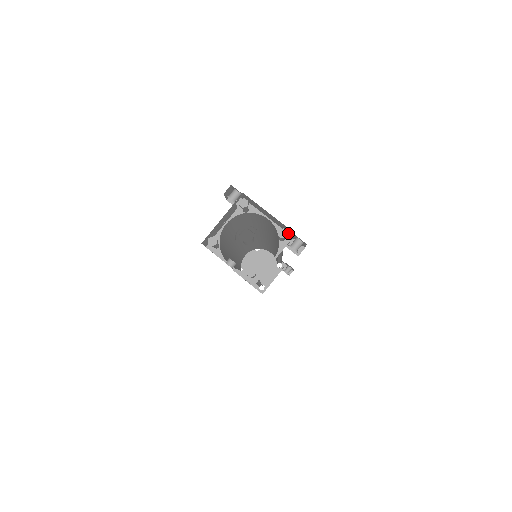
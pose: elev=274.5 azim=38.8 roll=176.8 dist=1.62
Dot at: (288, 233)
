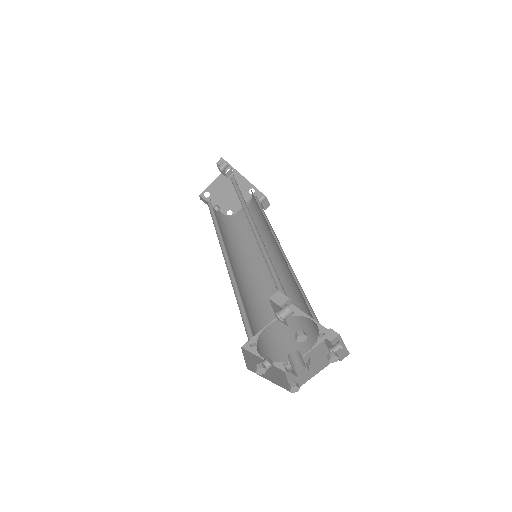
Dot at: occluded
